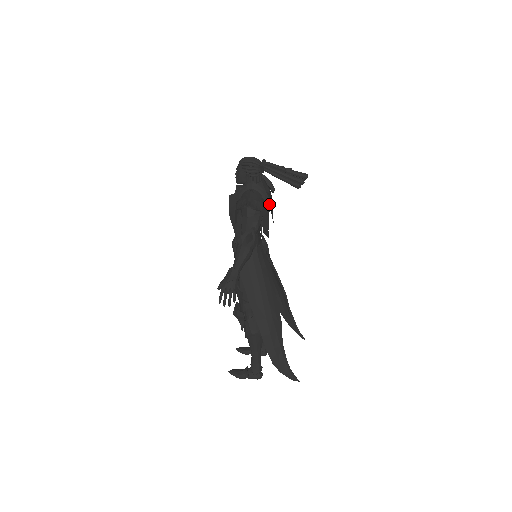
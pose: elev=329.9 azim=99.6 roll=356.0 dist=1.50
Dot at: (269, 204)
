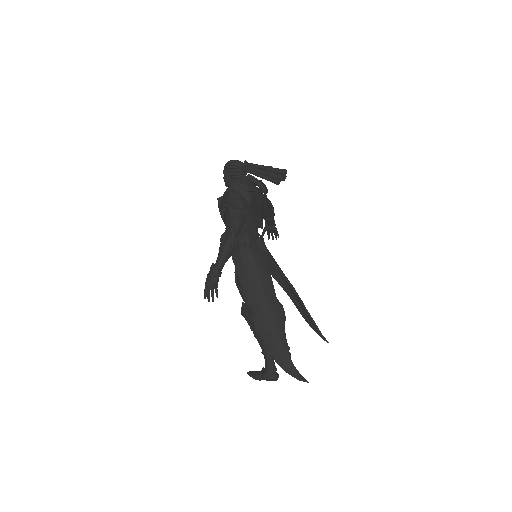
Dot at: (260, 204)
